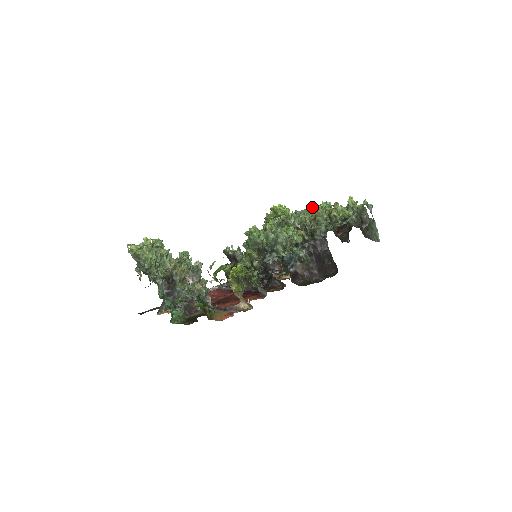
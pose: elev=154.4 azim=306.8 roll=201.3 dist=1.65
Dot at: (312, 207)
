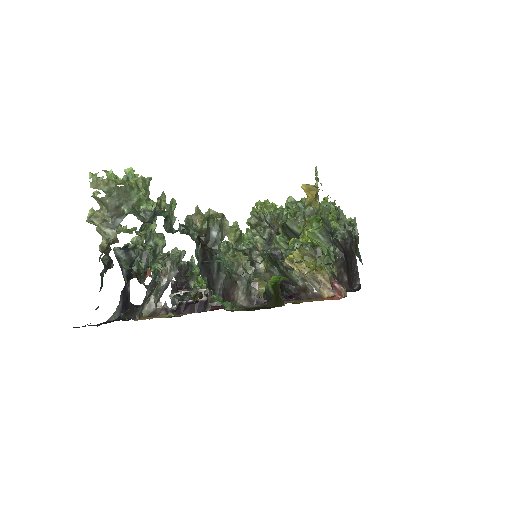
Dot at: occluded
